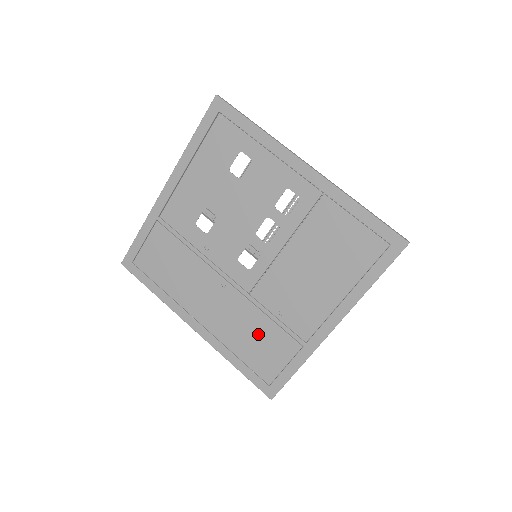
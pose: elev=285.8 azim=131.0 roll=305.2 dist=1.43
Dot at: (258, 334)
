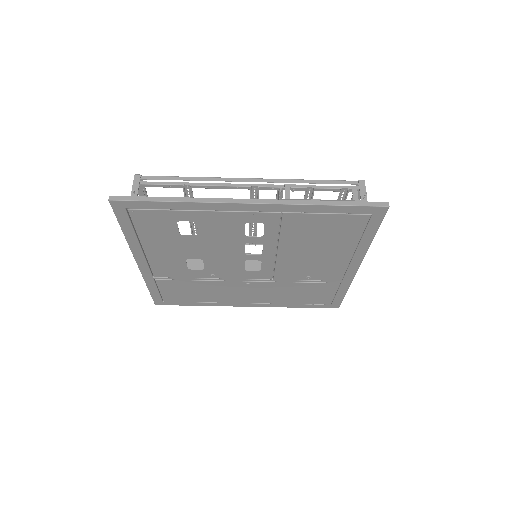
Dot at: (300, 291)
